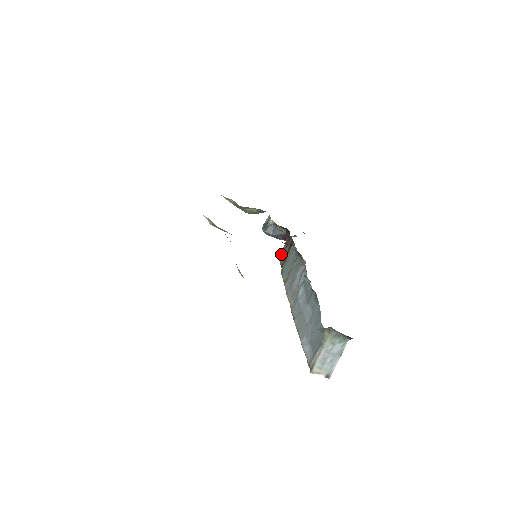
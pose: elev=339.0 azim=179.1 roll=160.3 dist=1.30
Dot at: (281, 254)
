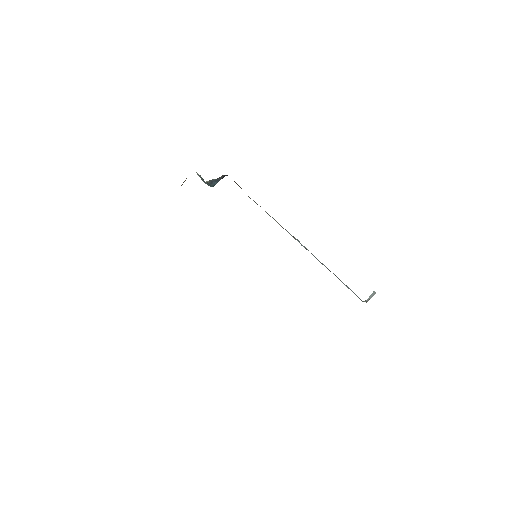
Dot at: (239, 186)
